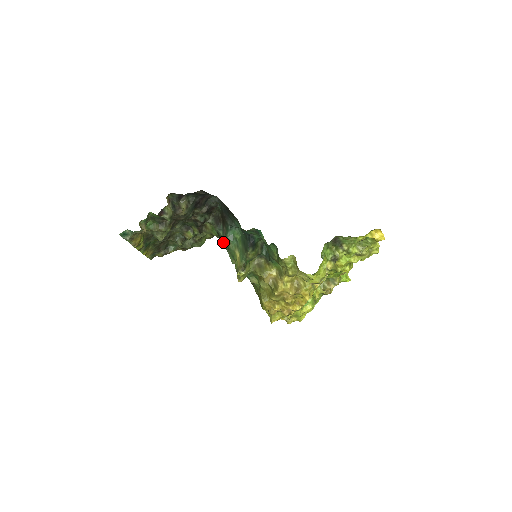
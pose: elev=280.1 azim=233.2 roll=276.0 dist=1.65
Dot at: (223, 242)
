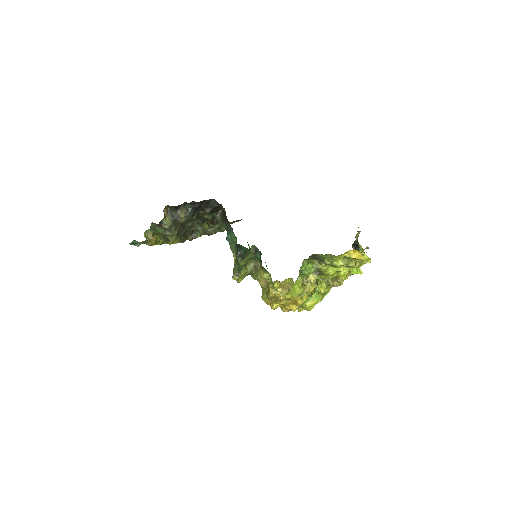
Dot at: occluded
